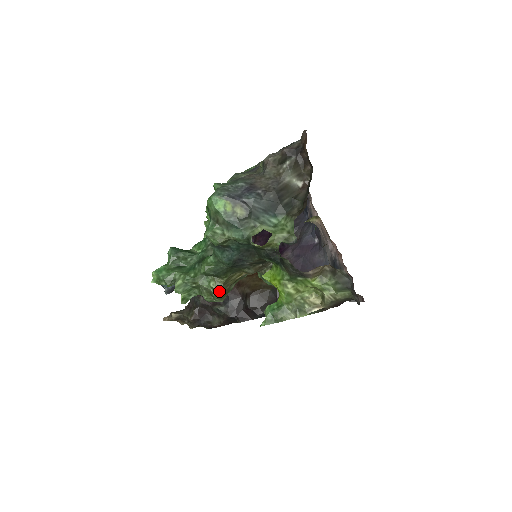
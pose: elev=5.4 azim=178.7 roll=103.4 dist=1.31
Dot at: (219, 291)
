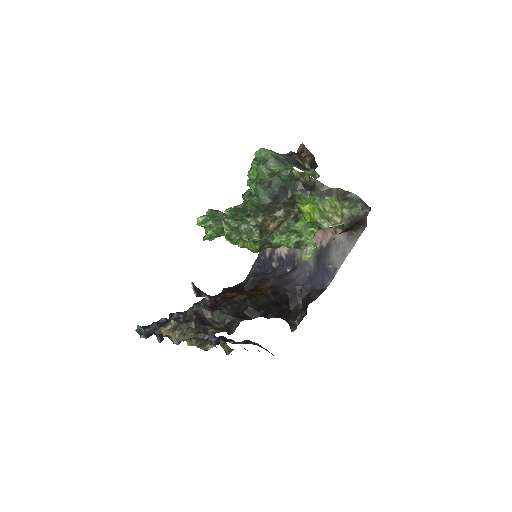
Dot at: (258, 227)
